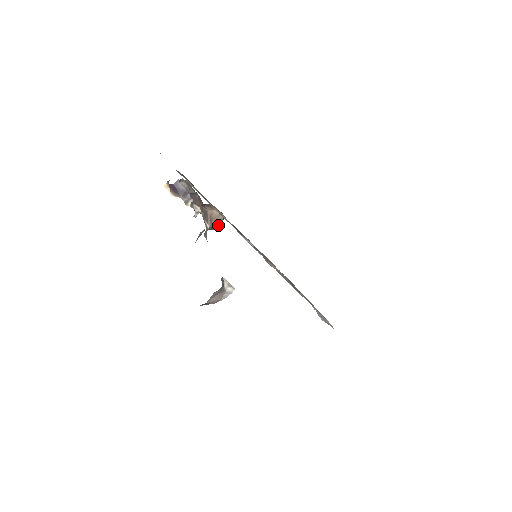
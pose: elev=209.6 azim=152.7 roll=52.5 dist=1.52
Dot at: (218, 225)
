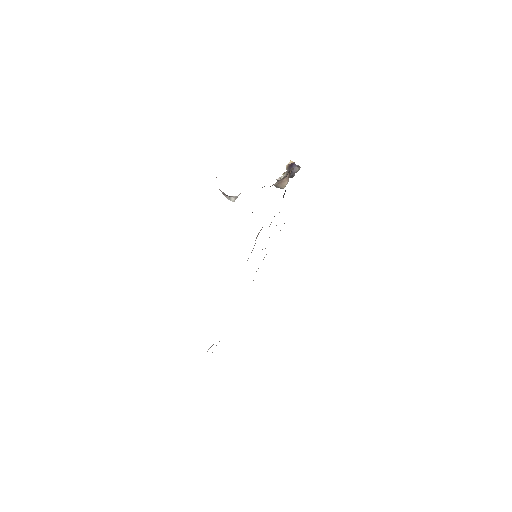
Dot at: (277, 187)
